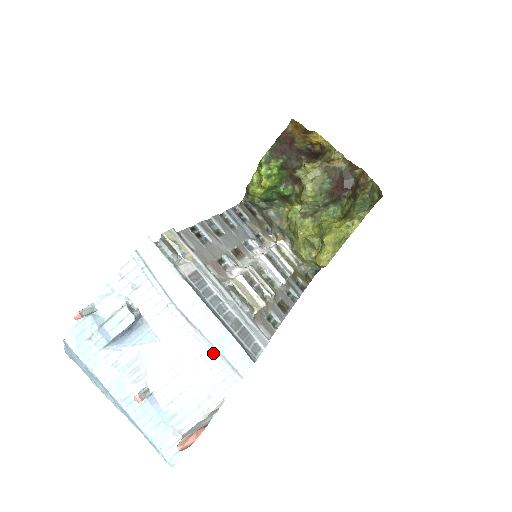
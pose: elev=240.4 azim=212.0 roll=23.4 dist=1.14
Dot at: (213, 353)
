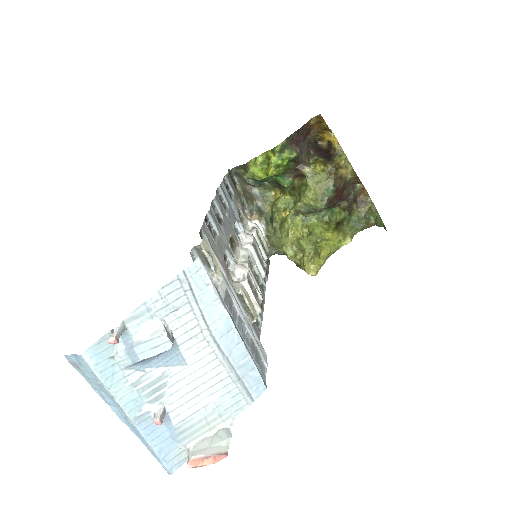
Dot at: (234, 378)
